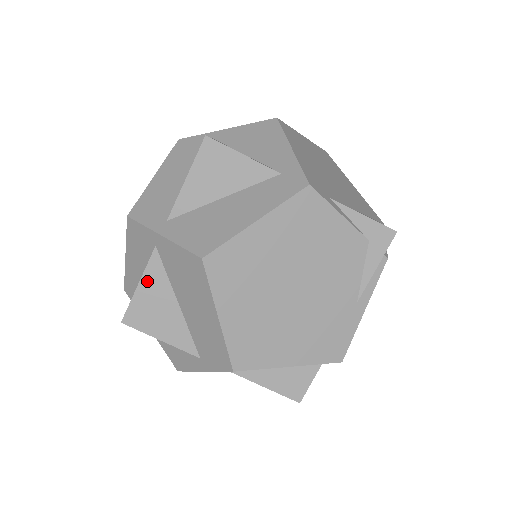
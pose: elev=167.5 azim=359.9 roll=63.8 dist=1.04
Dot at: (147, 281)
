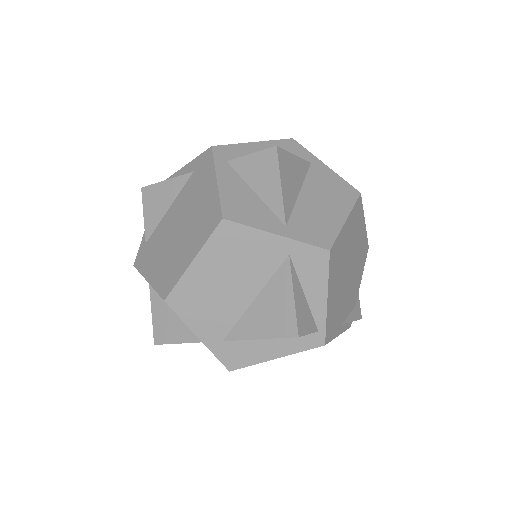
Dot at: (299, 162)
